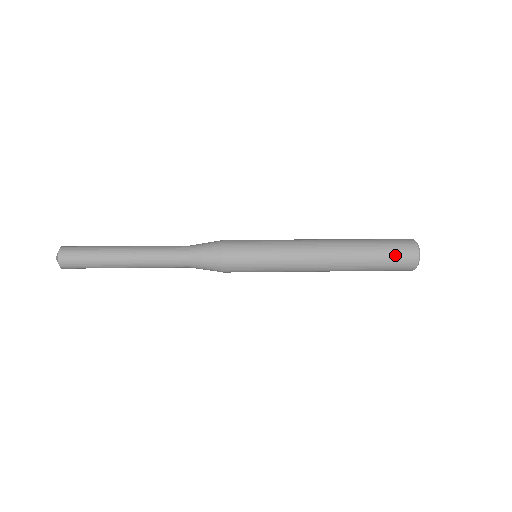
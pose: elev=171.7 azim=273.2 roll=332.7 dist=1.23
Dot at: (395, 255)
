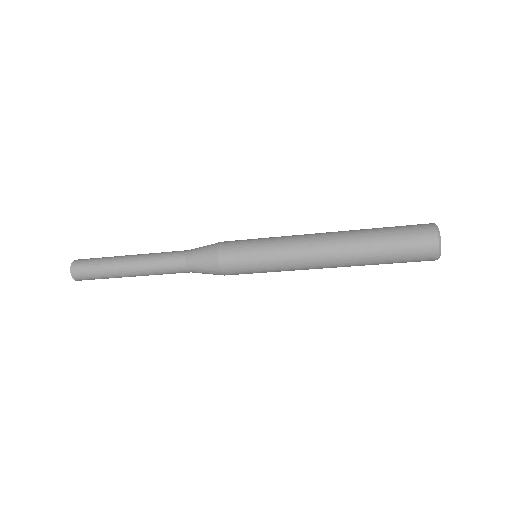
Dot at: (408, 237)
